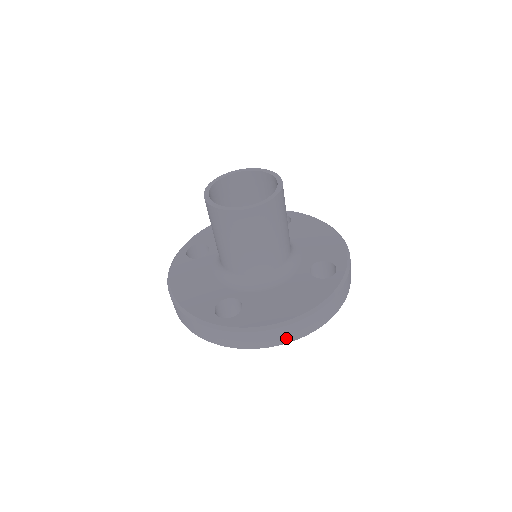
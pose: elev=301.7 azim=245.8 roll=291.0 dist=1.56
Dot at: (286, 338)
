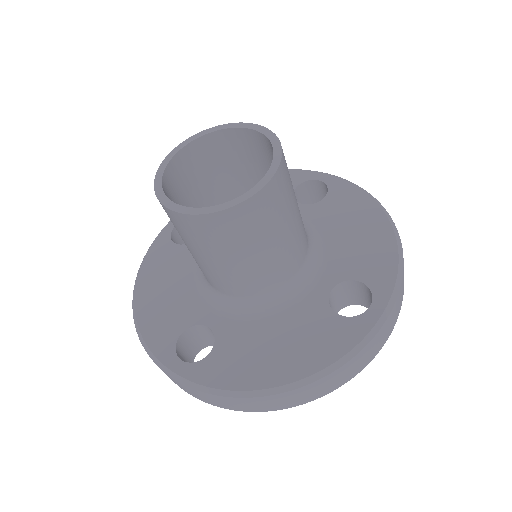
Dot at: (270, 406)
